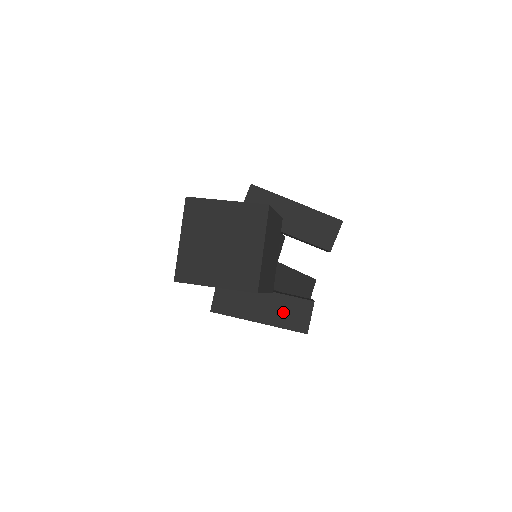
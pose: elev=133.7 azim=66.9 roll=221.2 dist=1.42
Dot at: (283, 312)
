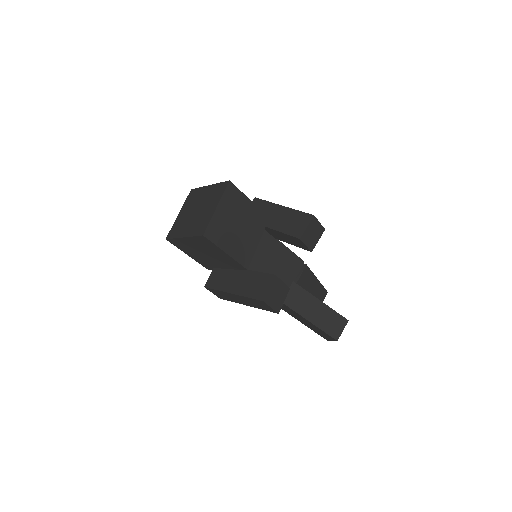
Dot at: (251, 284)
